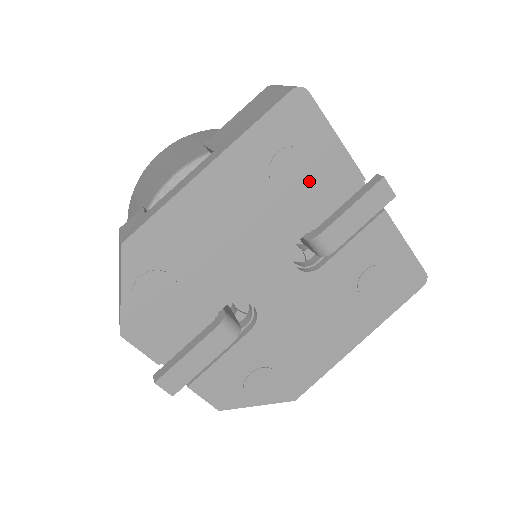
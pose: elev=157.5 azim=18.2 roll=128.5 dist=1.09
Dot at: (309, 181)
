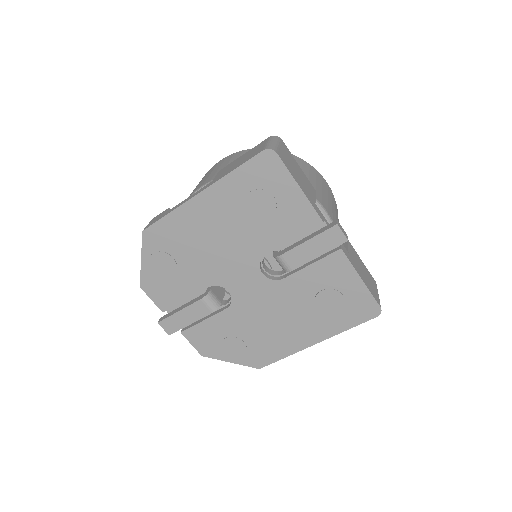
Dot at: (275, 215)
